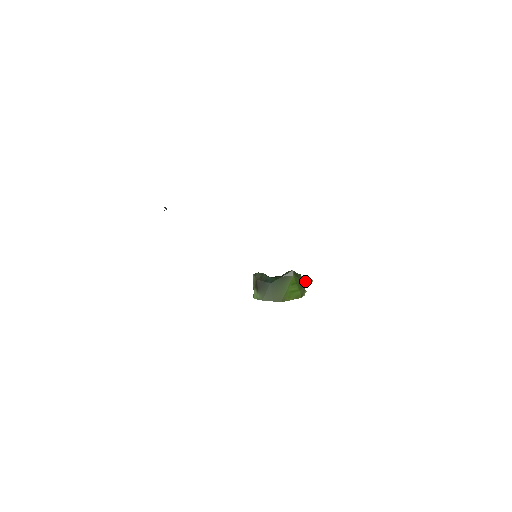
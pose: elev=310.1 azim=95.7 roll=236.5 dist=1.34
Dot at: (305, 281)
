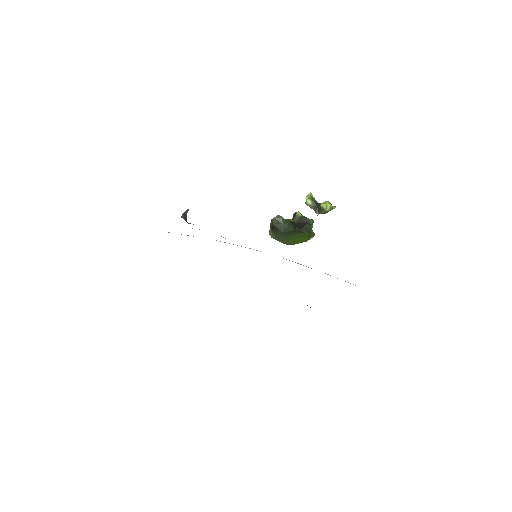
Dot at: (326, 212)
